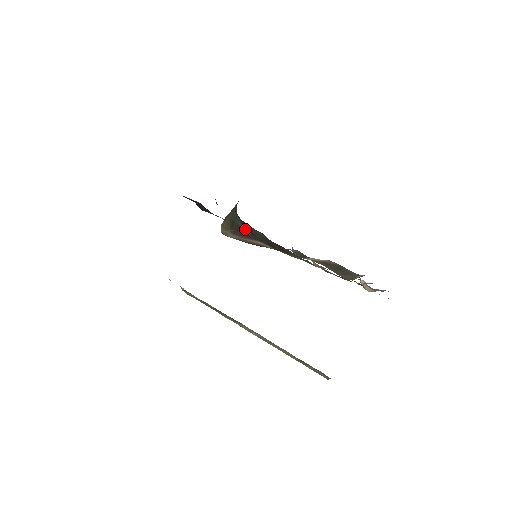
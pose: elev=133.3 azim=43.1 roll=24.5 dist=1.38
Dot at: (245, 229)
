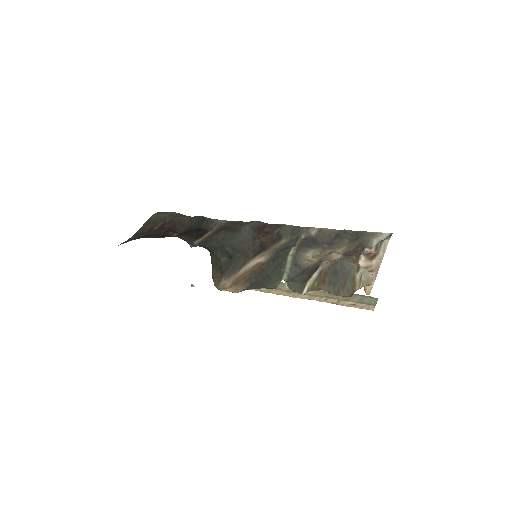
Dot at: (232, 256)
